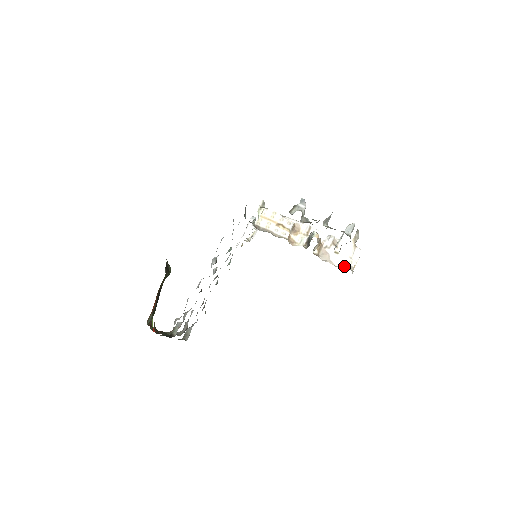
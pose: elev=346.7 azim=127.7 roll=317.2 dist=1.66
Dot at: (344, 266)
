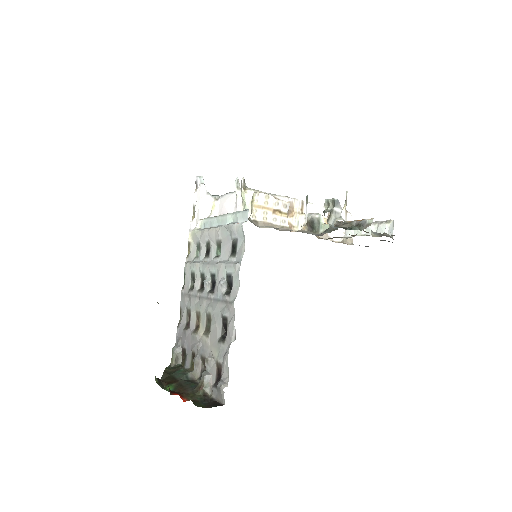
Dot at: (345, 241)
